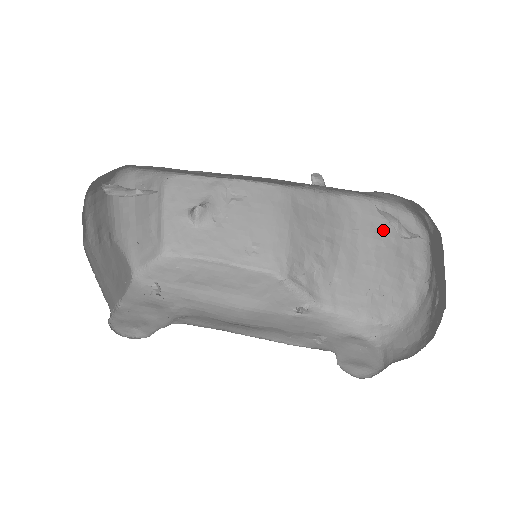
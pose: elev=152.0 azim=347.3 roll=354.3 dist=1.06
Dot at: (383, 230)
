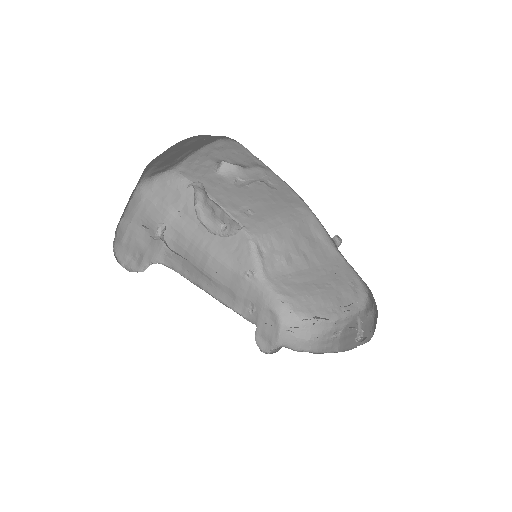
Dot at: (343, 284)
